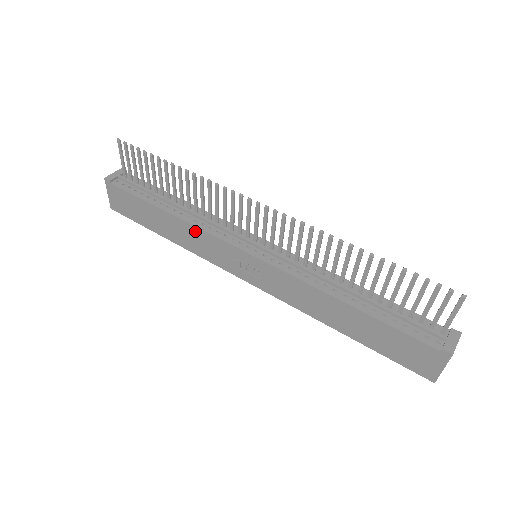
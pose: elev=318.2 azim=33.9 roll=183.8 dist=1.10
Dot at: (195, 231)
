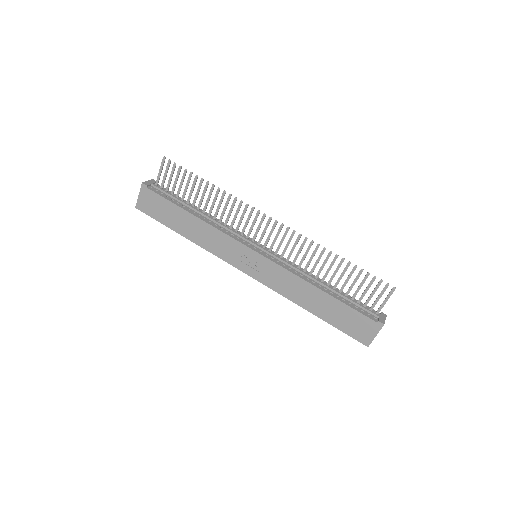
Dot at: (215, 232)
